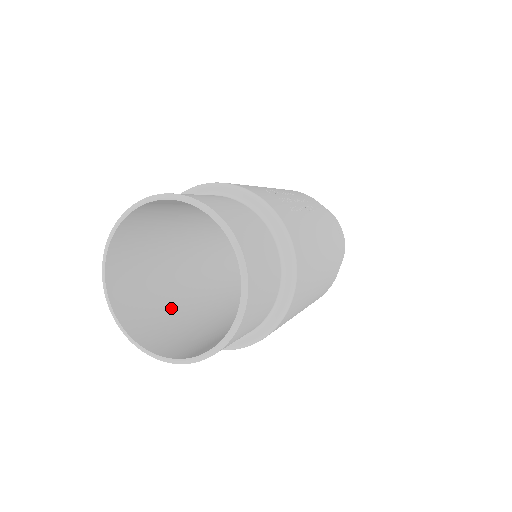
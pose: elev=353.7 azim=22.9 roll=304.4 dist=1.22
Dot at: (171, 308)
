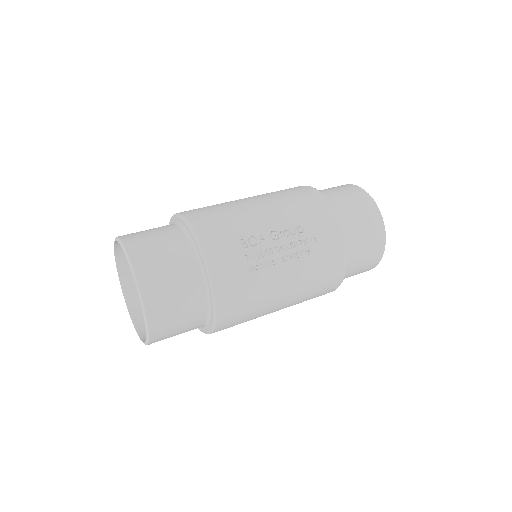
Dot at: occluded
